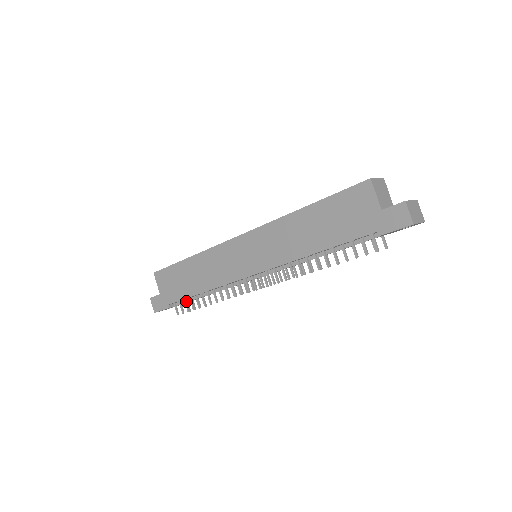
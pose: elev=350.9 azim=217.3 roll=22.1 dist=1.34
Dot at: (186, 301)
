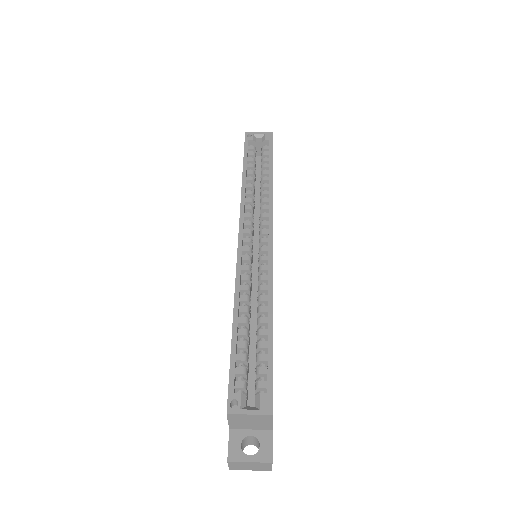
Dot at: occluded
